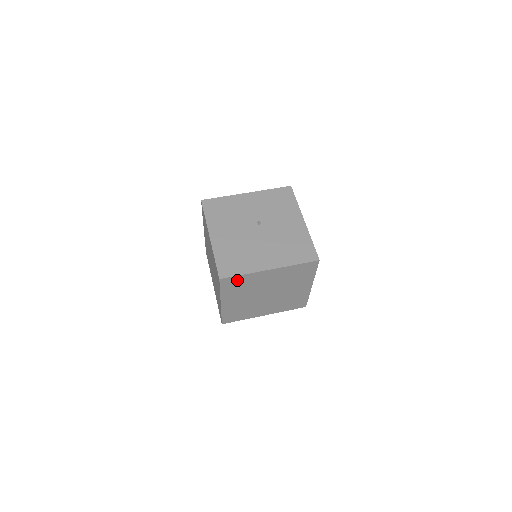
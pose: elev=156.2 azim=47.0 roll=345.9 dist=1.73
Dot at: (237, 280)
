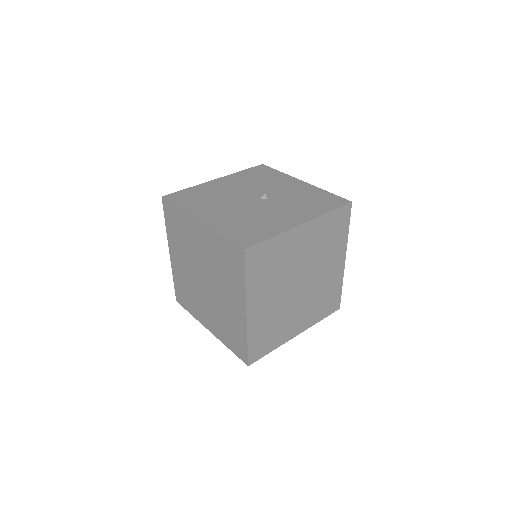
Dot at: (175, 215)
